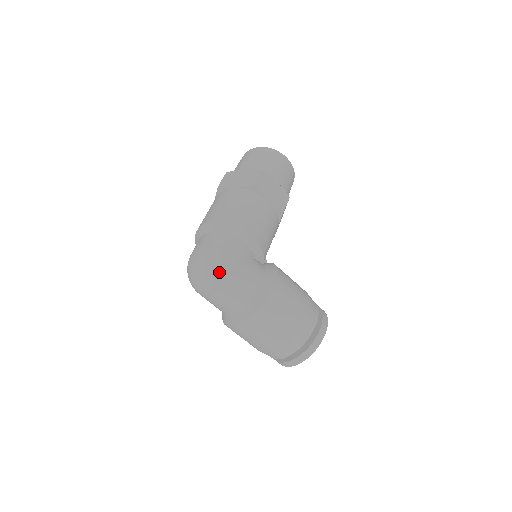
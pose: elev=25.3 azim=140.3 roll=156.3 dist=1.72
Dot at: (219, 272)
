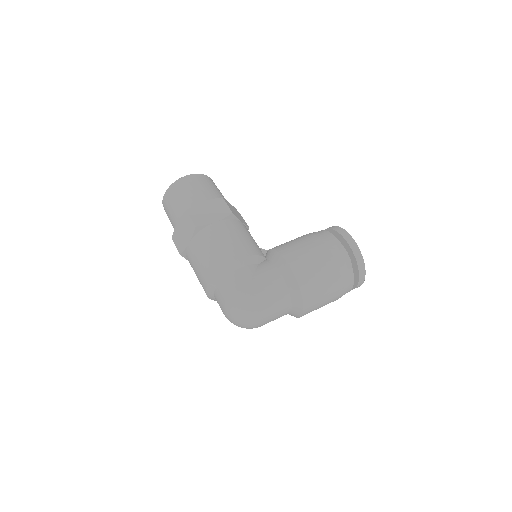
Dot at: (252, 306)
